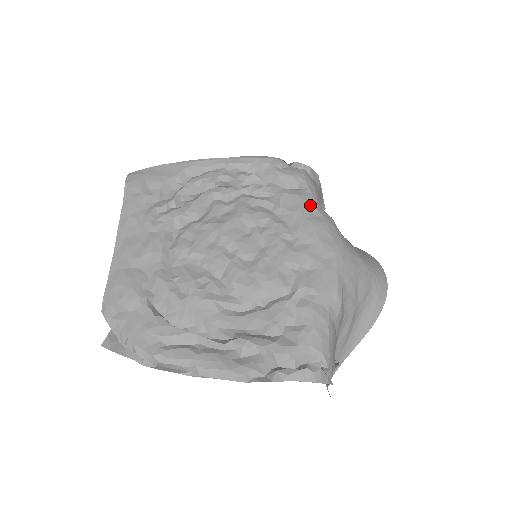
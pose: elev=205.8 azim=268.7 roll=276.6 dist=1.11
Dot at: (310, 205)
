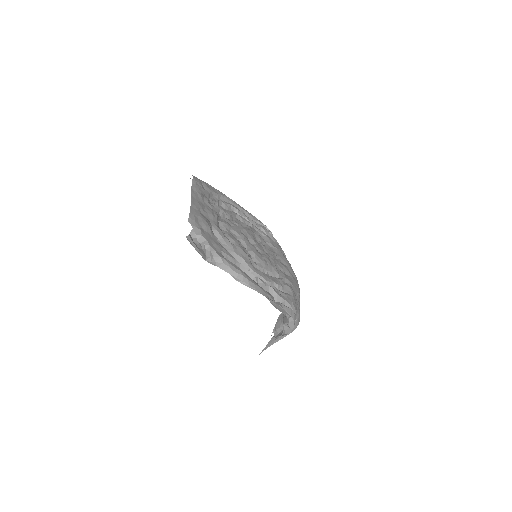
Dot at: (283, 251)
